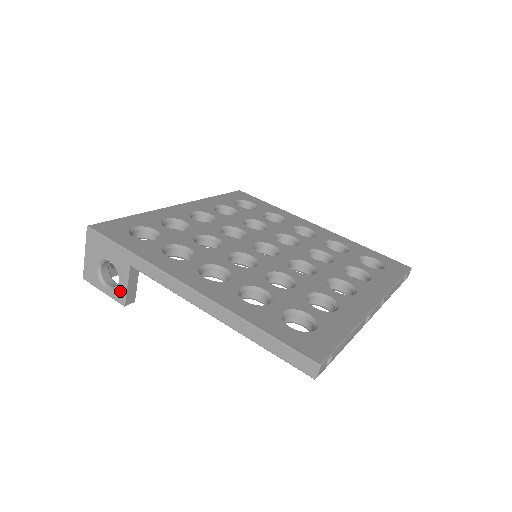
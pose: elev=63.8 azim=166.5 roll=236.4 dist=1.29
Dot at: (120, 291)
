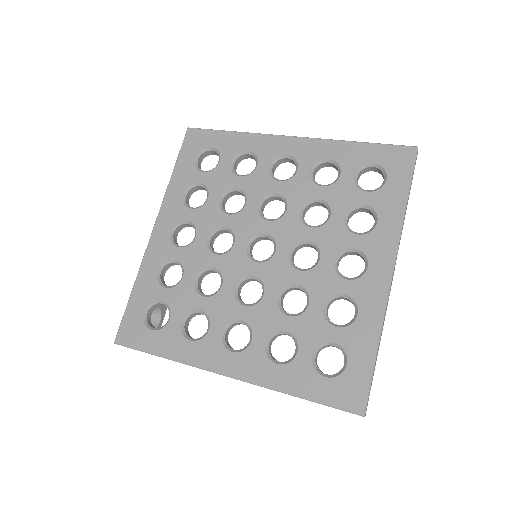
Dot at: occluded
